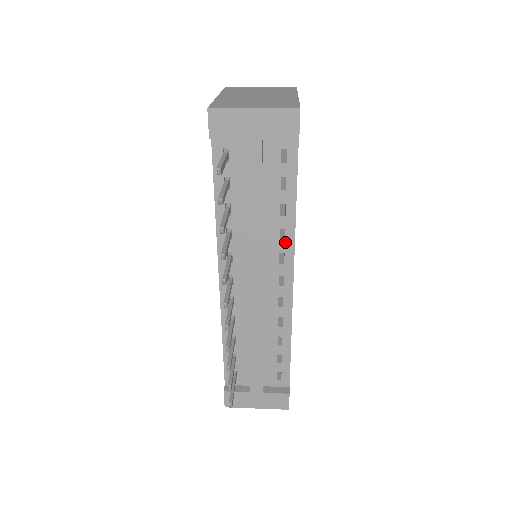
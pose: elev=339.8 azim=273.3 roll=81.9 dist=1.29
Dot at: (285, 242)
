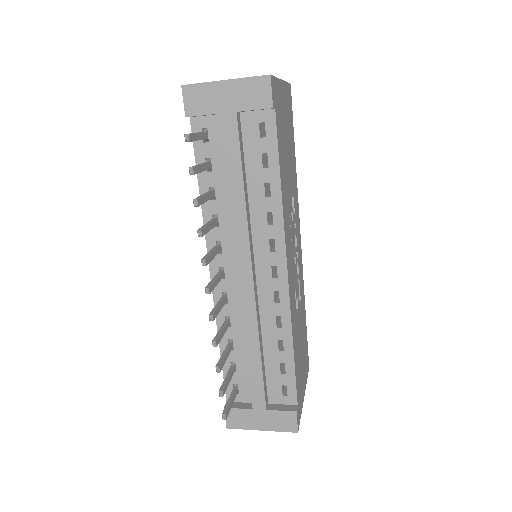
Dot at: (274, 226)
